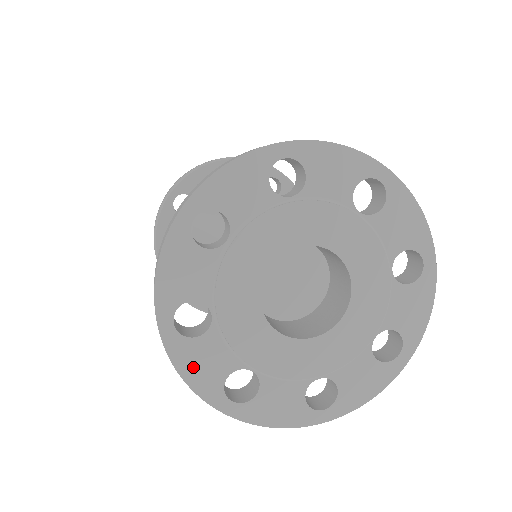
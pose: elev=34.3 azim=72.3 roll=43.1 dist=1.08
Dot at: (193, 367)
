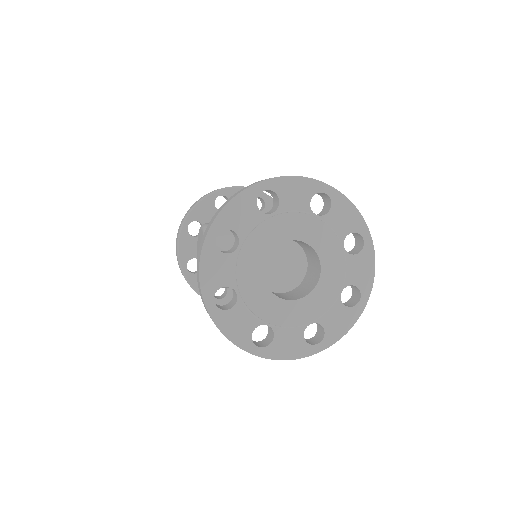
Dot at: (231, 328)
